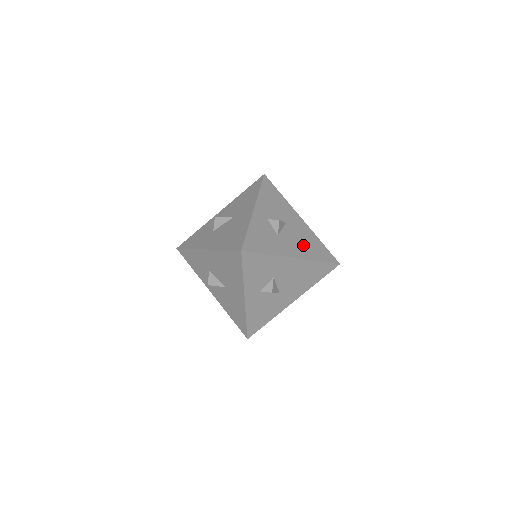
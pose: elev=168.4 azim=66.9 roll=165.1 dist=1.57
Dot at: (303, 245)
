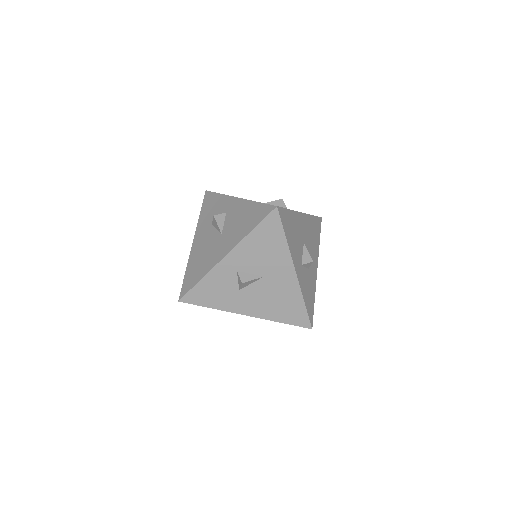
Dot at: (270, 304)
